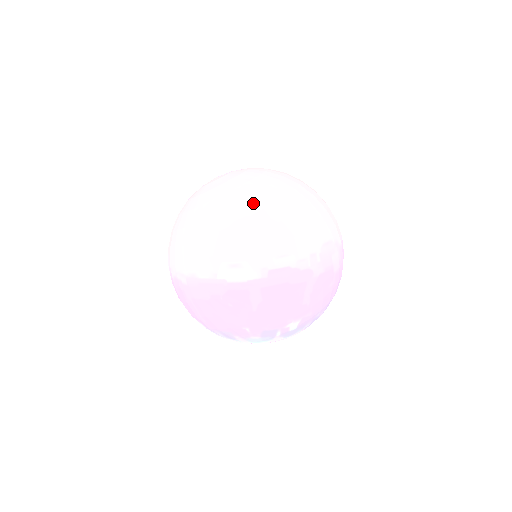
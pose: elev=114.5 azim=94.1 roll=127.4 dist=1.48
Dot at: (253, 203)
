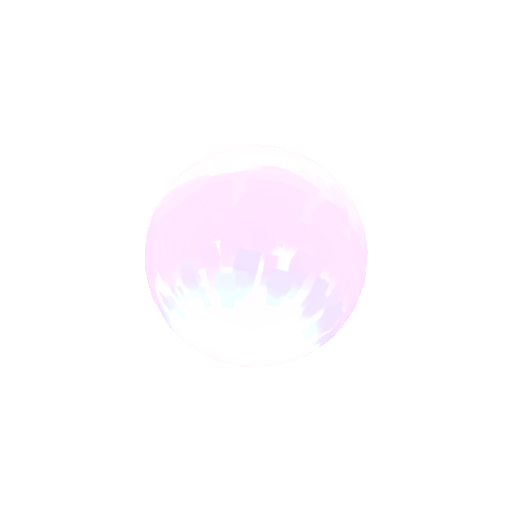
Dot at: occluded
